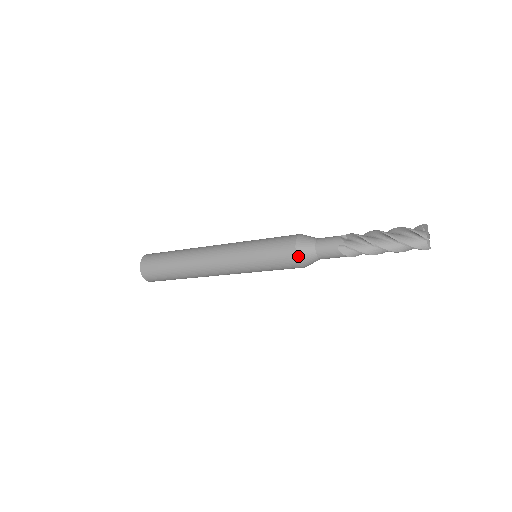
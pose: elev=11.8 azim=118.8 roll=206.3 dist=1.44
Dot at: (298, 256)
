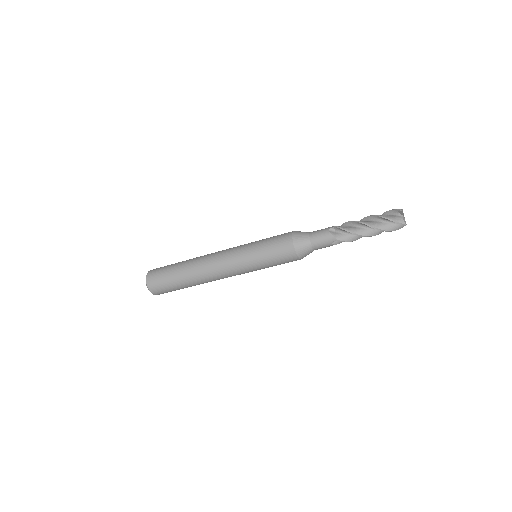
Dot at: (294, 238)
